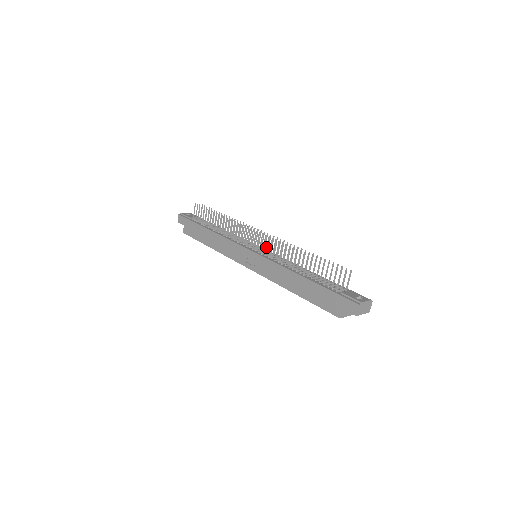
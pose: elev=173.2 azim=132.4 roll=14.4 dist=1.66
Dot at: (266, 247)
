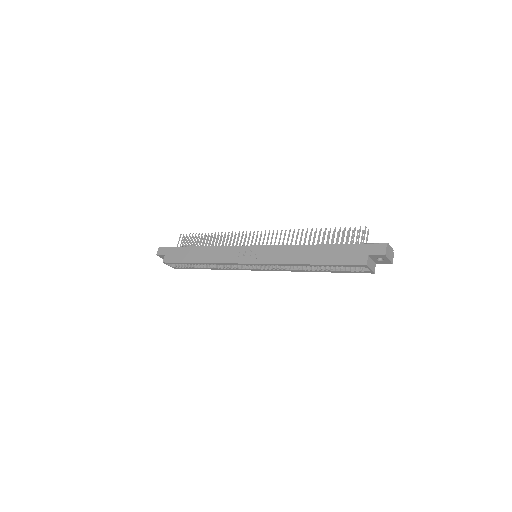
Dot at: occluded
